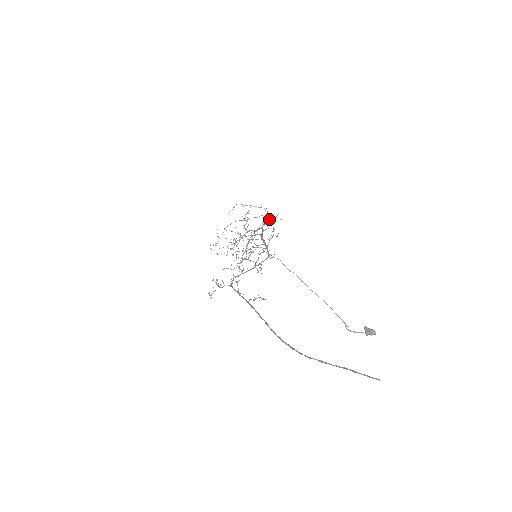
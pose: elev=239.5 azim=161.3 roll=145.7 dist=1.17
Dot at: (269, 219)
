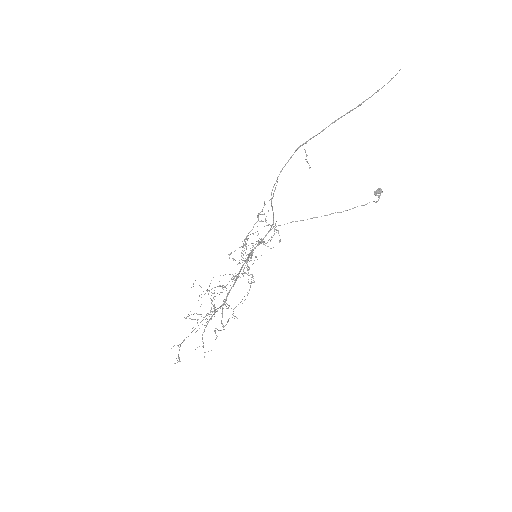
Dot at: occluded
